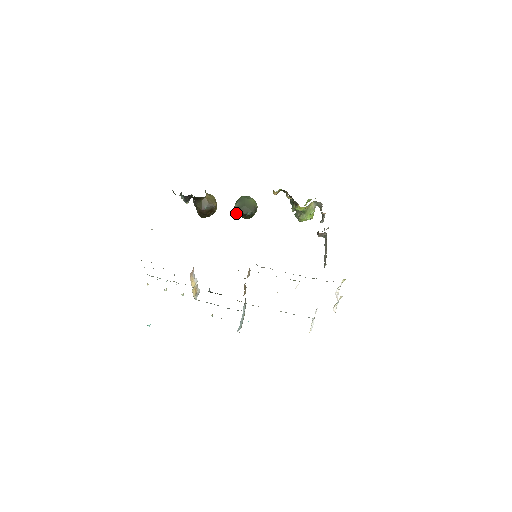
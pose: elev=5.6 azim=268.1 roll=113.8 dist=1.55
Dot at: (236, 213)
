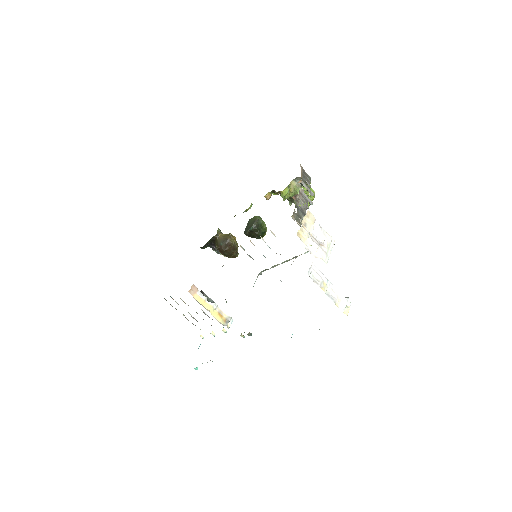
Dot at: occluded
